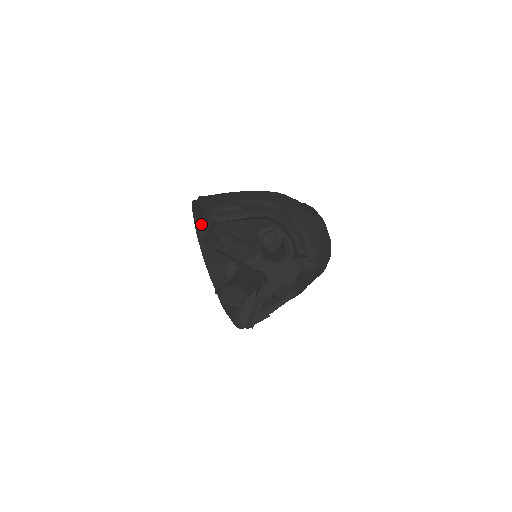
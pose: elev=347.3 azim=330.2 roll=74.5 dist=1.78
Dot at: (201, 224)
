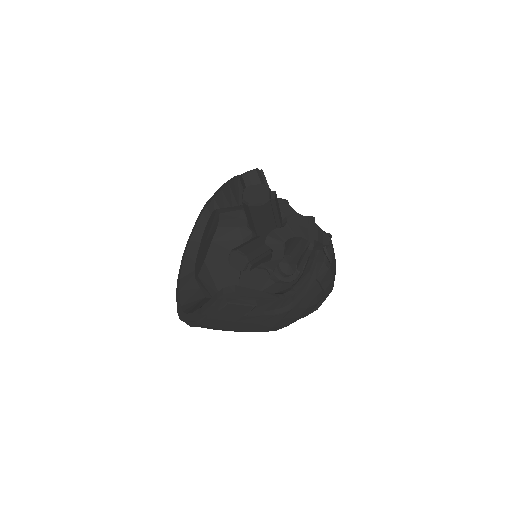
Dot at: (200, 232)
